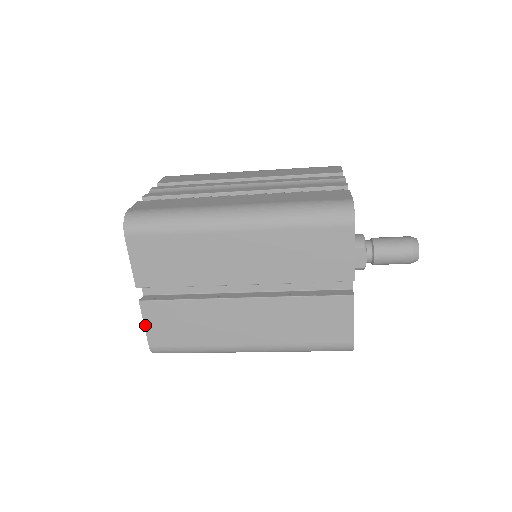
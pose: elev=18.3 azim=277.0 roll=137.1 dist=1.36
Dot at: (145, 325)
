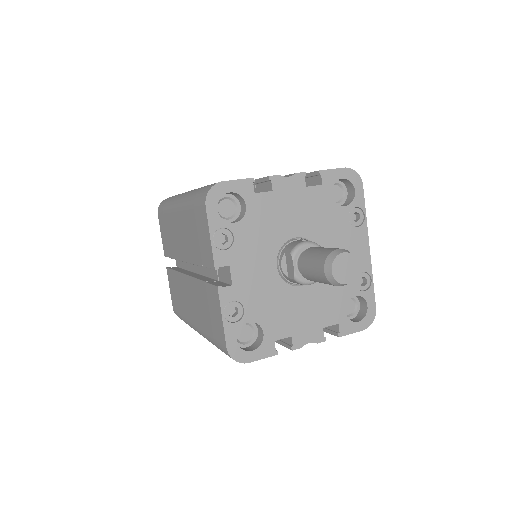
Dot at: (170, 289)
